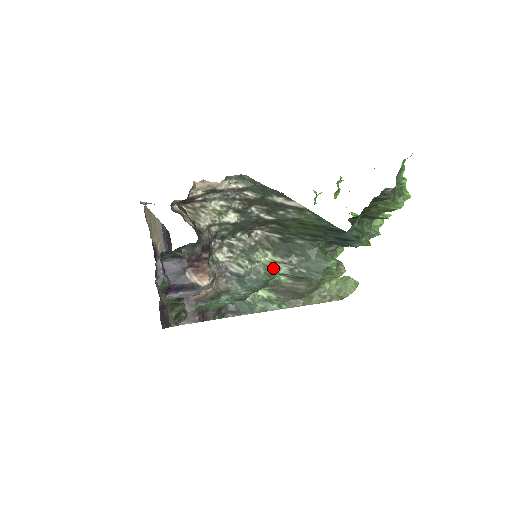
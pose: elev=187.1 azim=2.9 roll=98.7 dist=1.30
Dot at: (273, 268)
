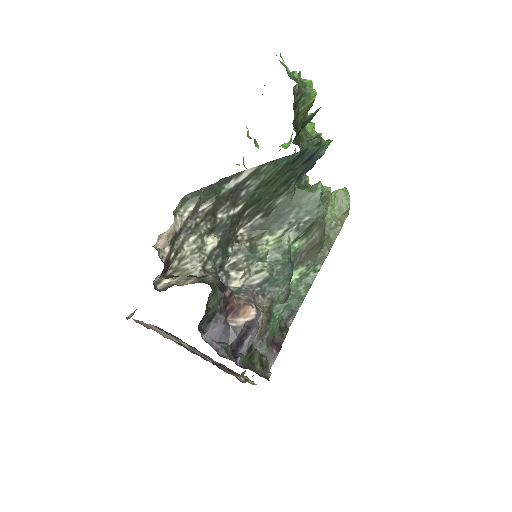
Dot at: (283, 244)
